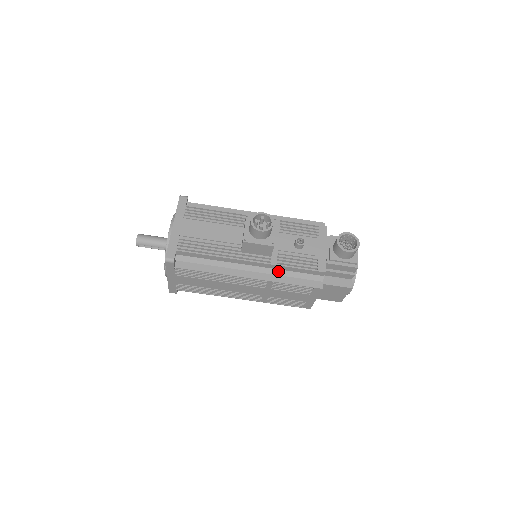
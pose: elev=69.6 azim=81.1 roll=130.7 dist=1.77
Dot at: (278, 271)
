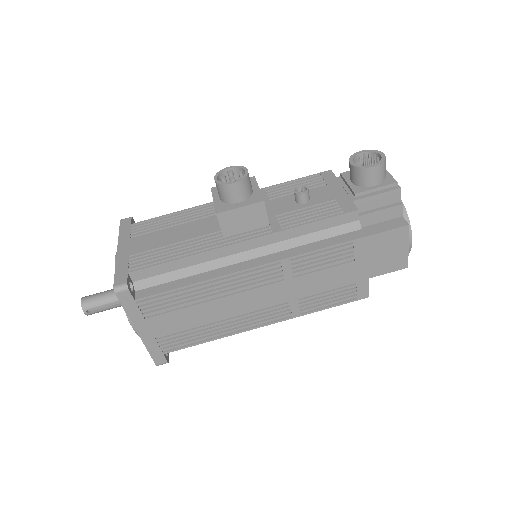
Dot at: (289, 242)
